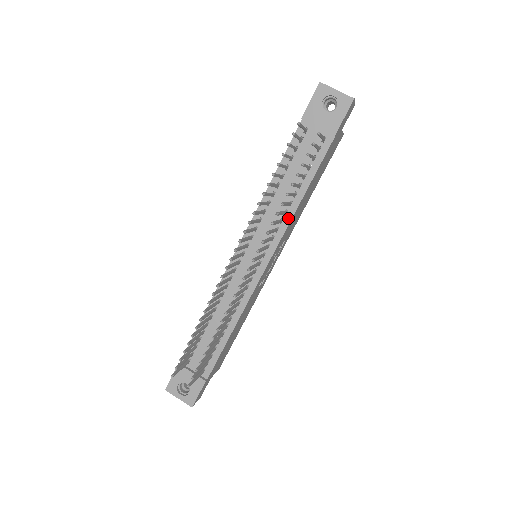
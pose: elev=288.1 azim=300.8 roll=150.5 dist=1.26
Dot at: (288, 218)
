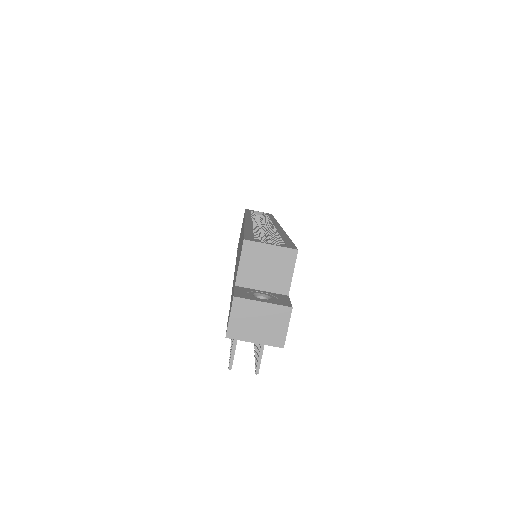
Dot at: occluded
